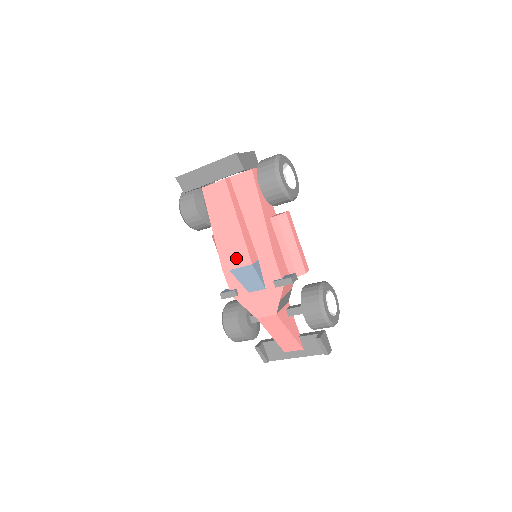
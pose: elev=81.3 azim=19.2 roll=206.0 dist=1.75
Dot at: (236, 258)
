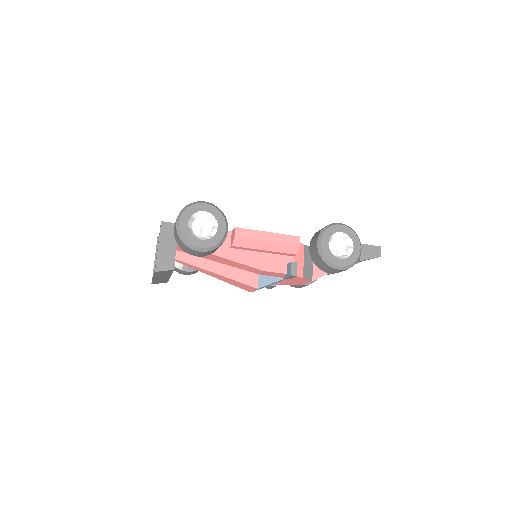
Dot at: (245, 288)
